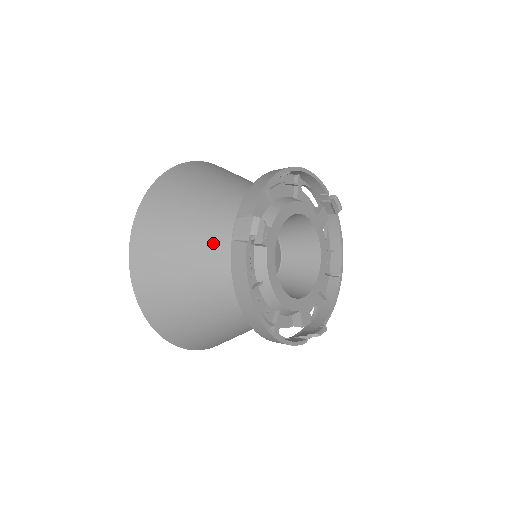
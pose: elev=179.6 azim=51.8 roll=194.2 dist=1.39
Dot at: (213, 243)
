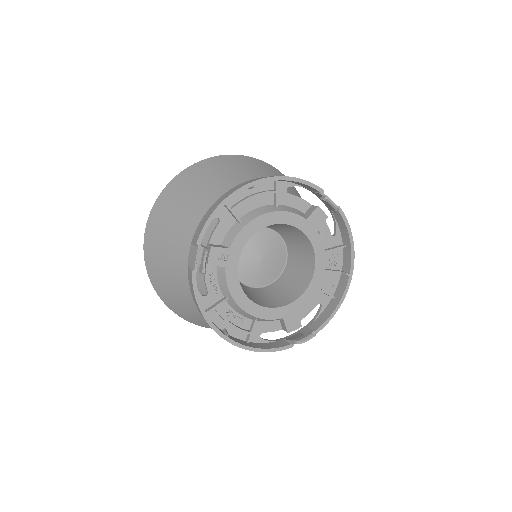
Dot at: occluded
